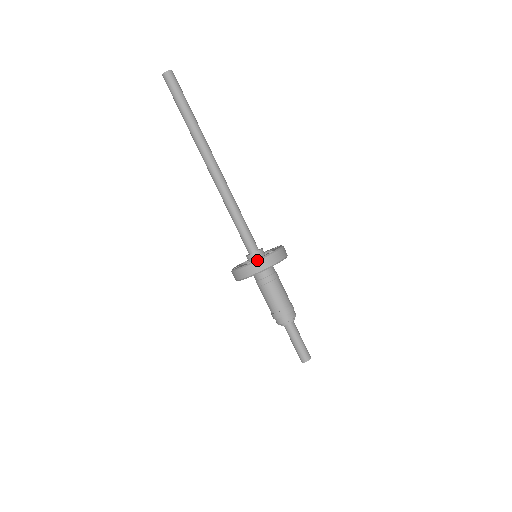
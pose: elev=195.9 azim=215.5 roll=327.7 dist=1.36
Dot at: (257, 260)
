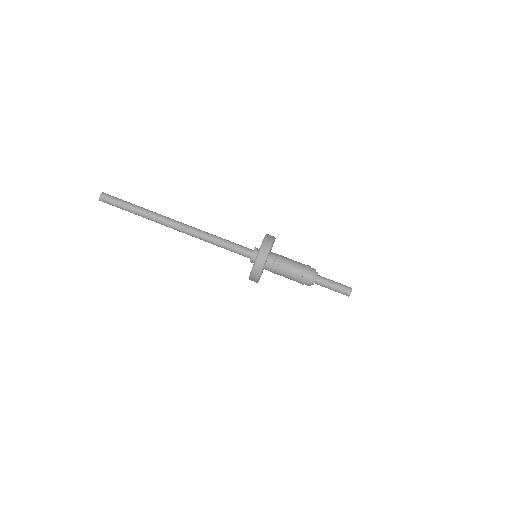
Dot at: (249, 277)
